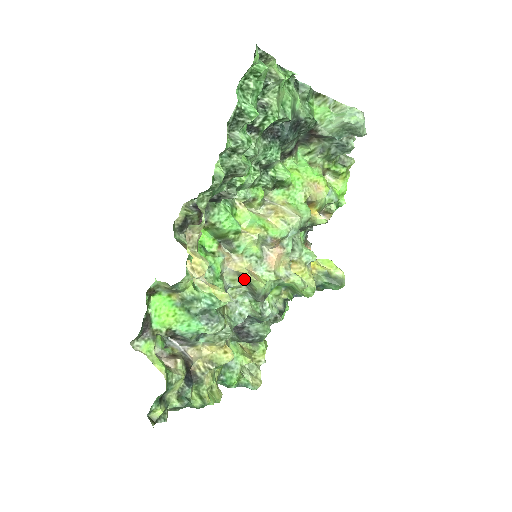
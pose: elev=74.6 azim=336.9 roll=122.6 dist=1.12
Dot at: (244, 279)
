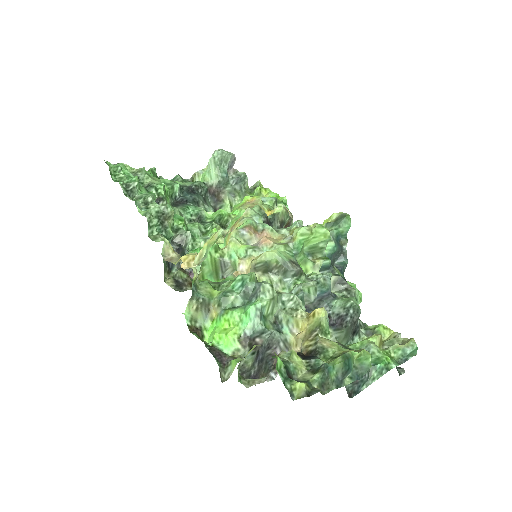
Dot at: (260, 267)
